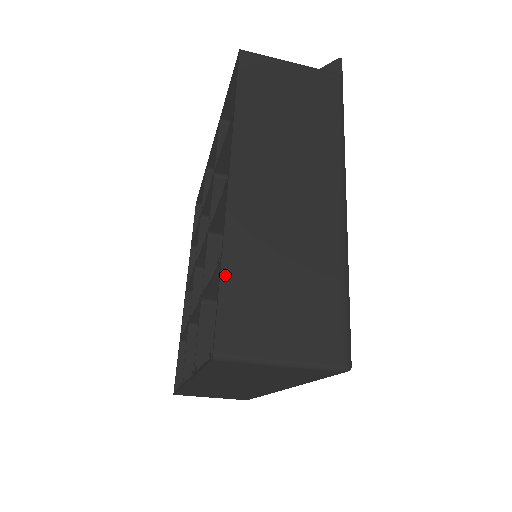
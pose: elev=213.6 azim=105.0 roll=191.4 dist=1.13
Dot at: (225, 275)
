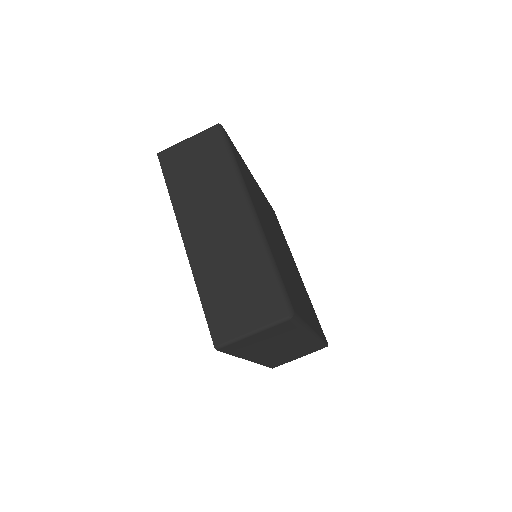
Dot at: occluded
